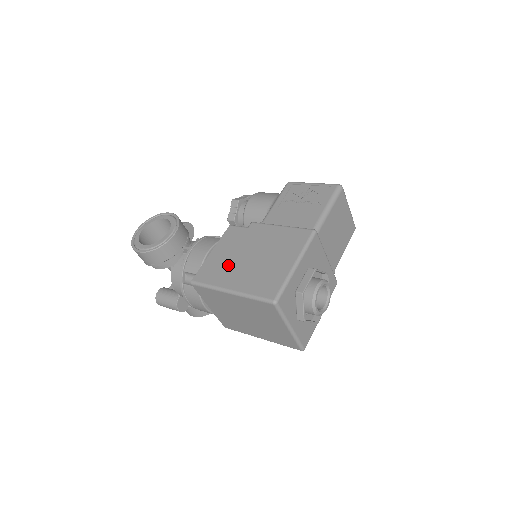
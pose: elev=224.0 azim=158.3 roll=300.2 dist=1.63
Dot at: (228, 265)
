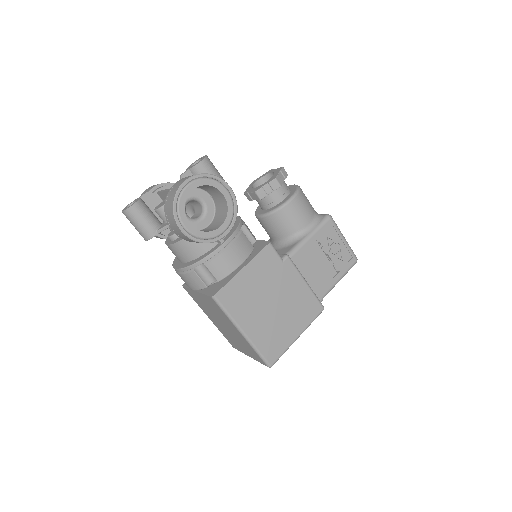
Dot at: (252, 300)
